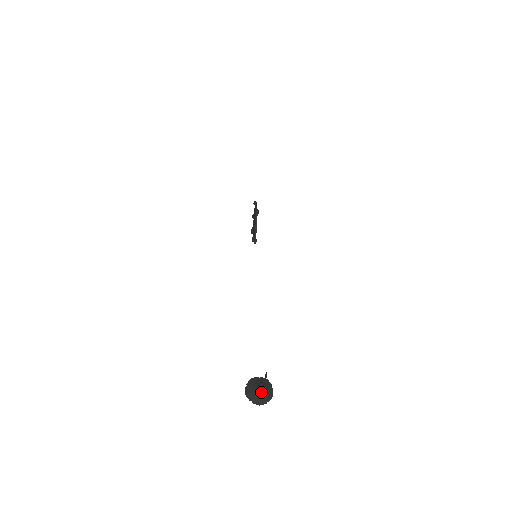
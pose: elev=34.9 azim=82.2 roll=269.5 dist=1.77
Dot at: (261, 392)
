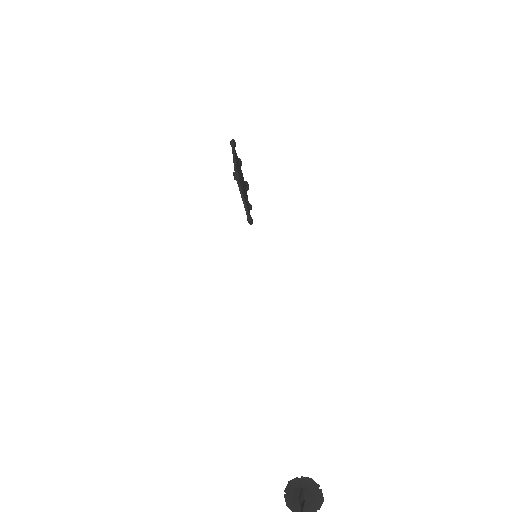
Dot at: out of frame
